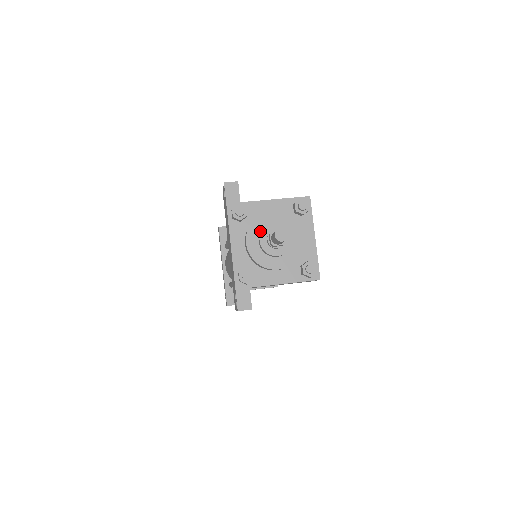
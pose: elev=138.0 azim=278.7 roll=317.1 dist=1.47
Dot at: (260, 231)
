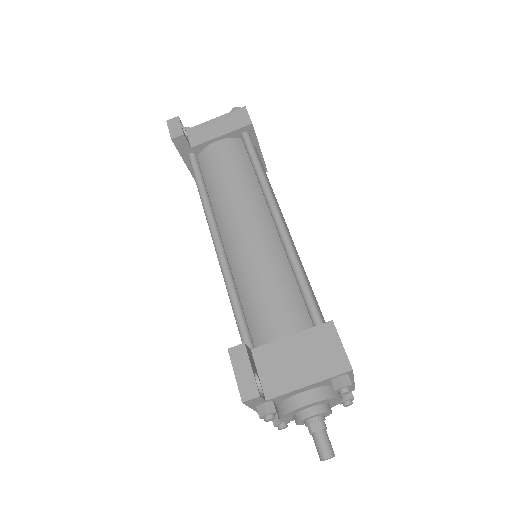
Dot at: (294, 414)
